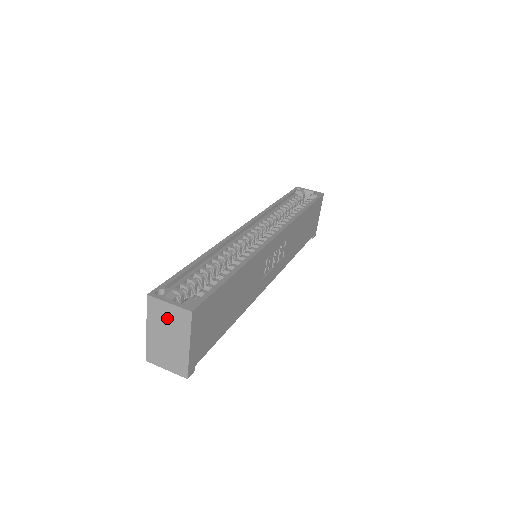
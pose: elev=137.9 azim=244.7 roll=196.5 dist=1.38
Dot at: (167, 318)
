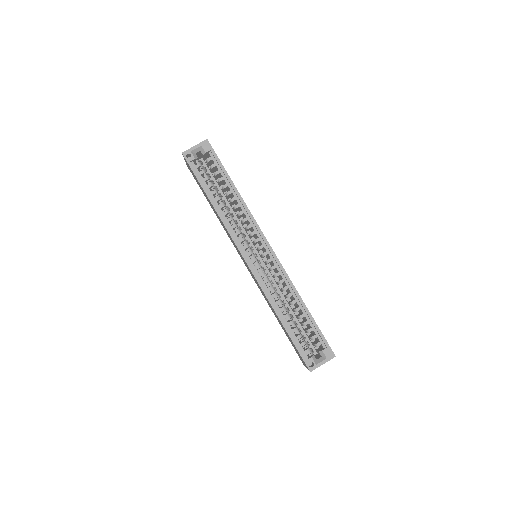
Dot at: occluded
